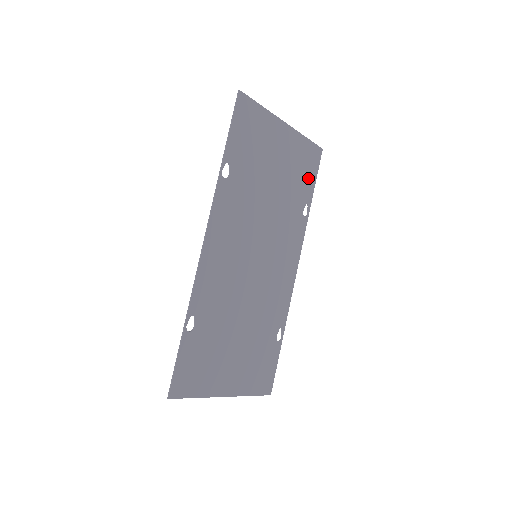
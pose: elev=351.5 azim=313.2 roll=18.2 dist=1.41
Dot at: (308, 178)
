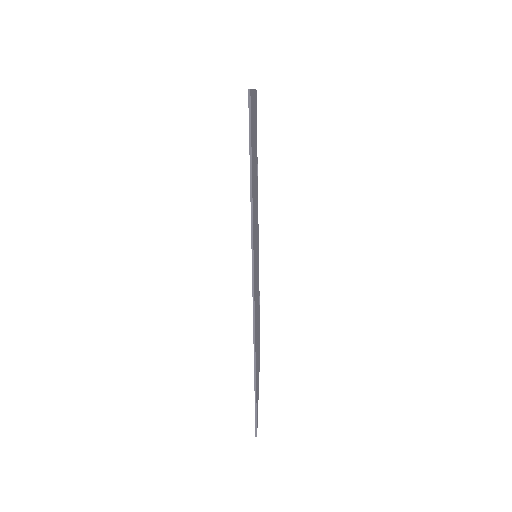
Dot at: occluded
